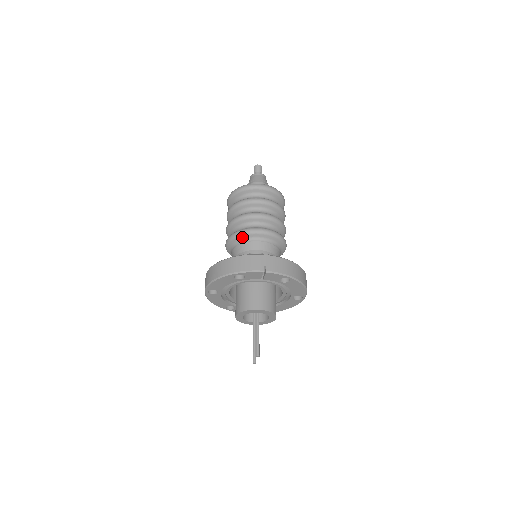
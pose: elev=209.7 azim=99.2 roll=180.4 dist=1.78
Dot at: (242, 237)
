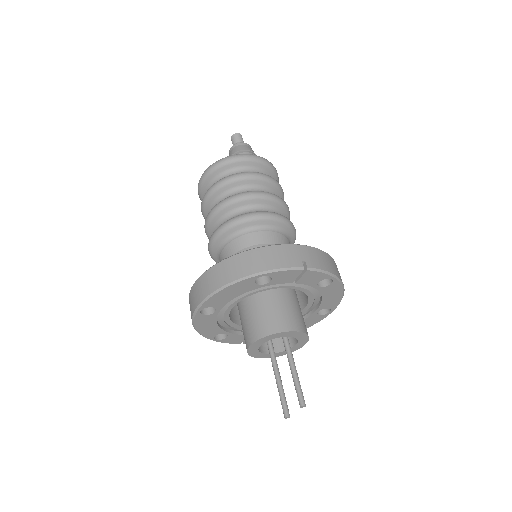
Dot at: (243, 225)
